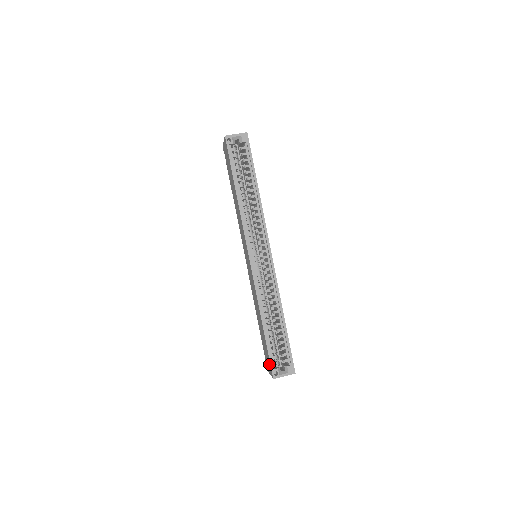
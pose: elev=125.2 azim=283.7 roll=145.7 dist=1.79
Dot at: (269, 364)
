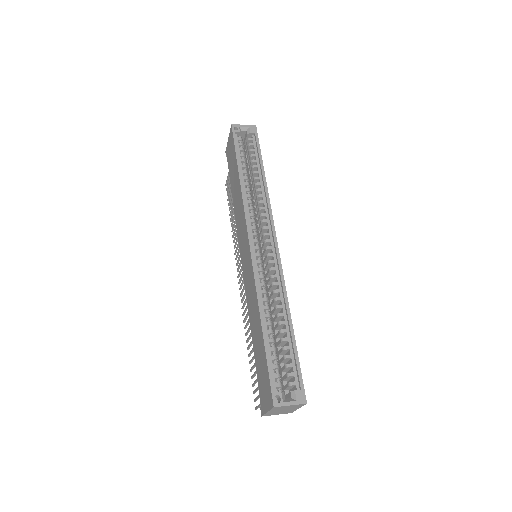
Dot at: (267, 388)
